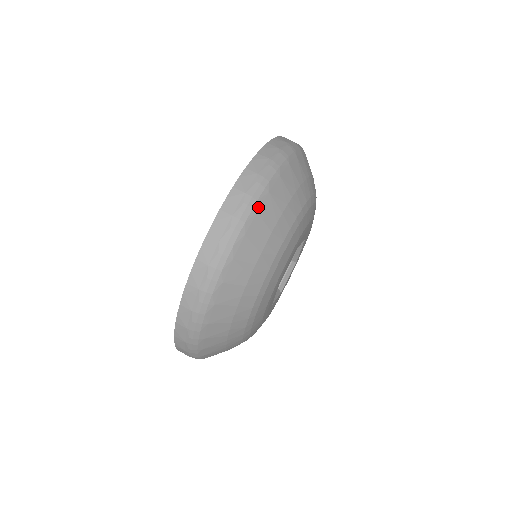
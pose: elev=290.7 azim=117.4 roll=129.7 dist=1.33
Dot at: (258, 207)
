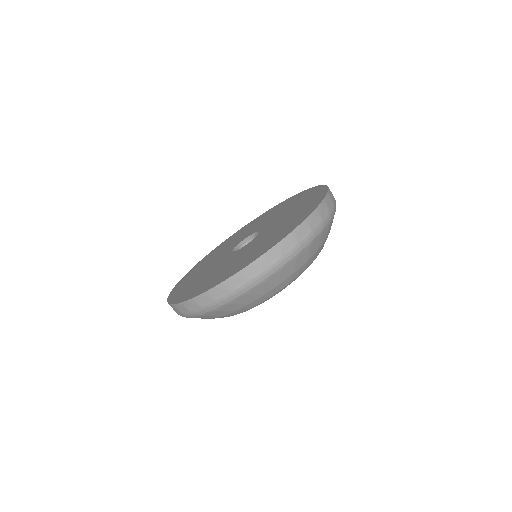
Dot at: (312, 242)
